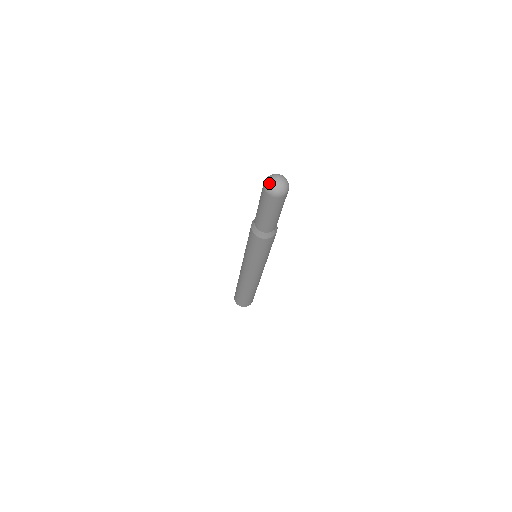
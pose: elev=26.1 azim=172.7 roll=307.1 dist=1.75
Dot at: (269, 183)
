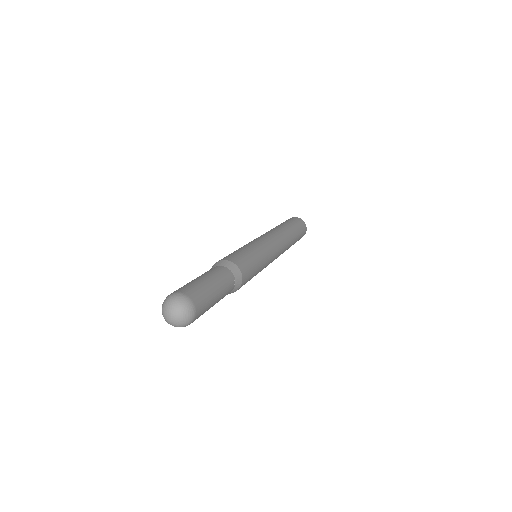
Dot at: occluded
